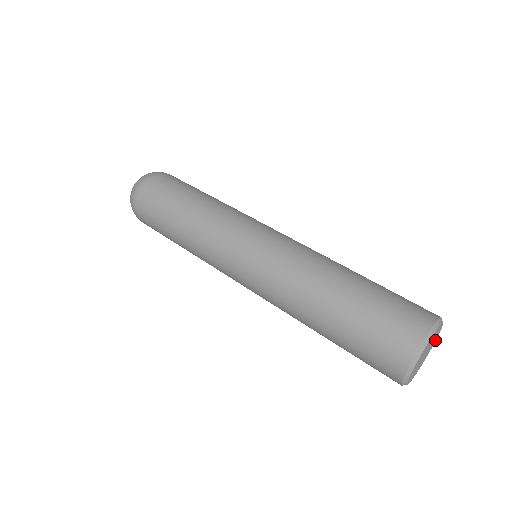
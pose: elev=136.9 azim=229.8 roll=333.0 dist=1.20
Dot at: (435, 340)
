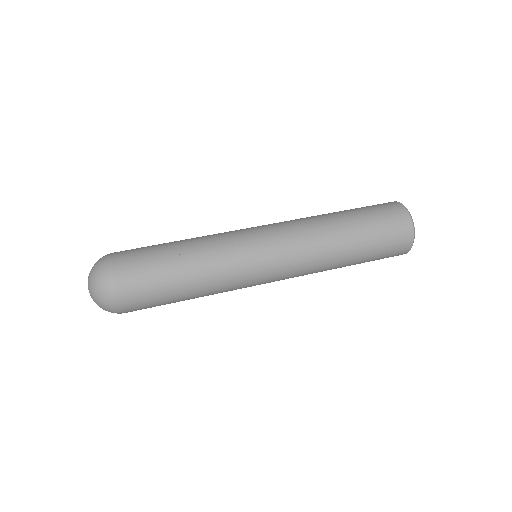
Dot at: occluded
